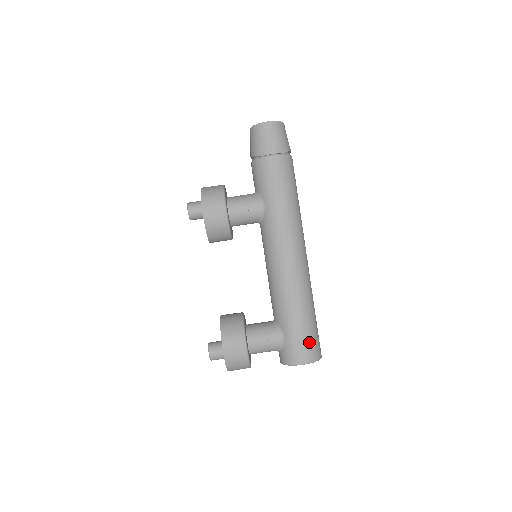
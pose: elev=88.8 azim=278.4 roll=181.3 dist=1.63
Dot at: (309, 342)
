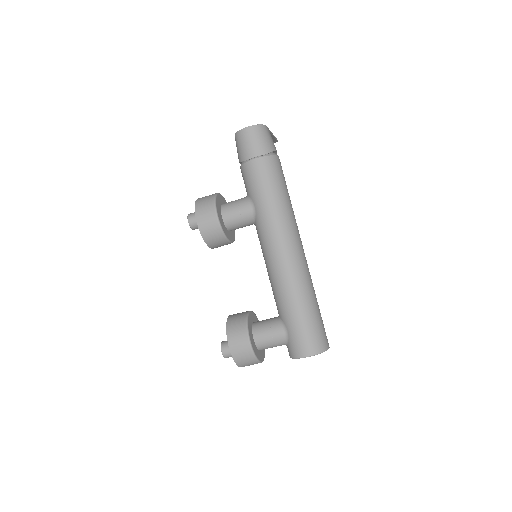
Dot at: (311, 335)
